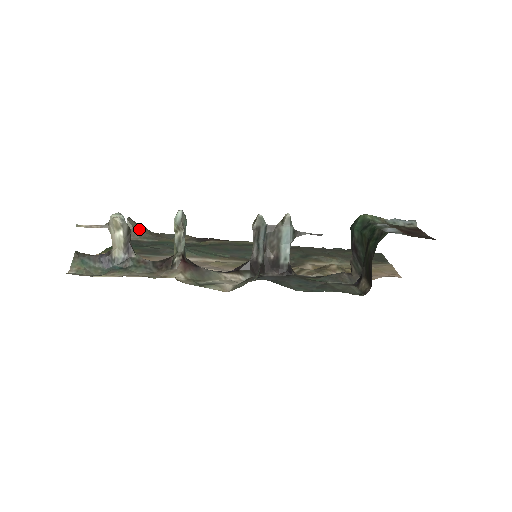
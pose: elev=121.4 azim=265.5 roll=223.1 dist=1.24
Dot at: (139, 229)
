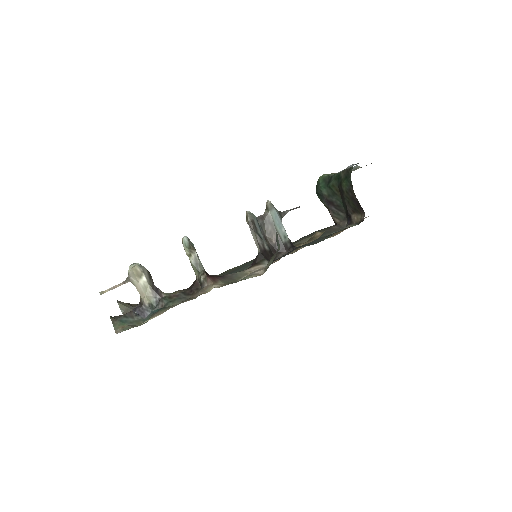
Dot at: (132, 306)
